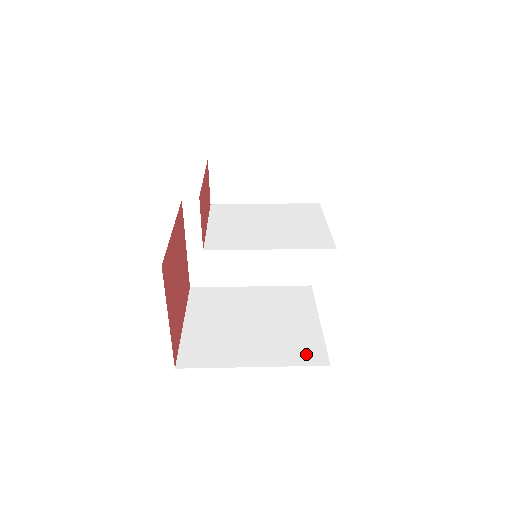
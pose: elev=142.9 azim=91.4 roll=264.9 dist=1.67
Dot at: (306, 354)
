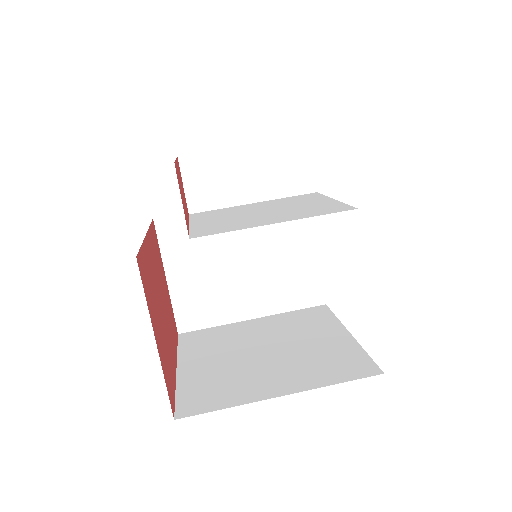
Dot at: (347, 368)
